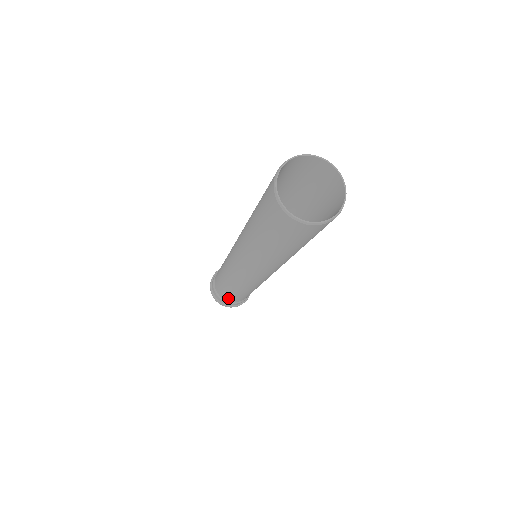
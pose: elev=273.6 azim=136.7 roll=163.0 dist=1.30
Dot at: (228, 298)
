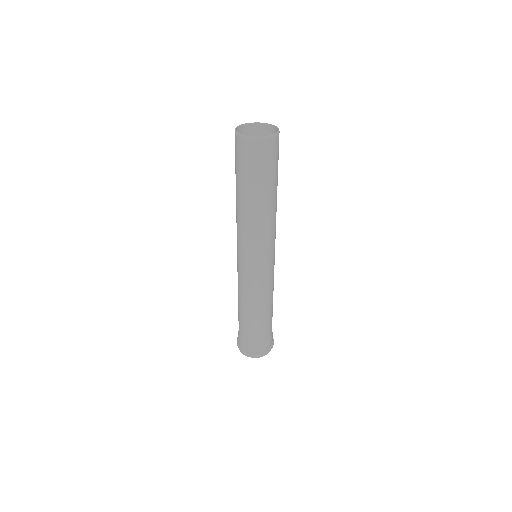
Dot at: (262, 334)
